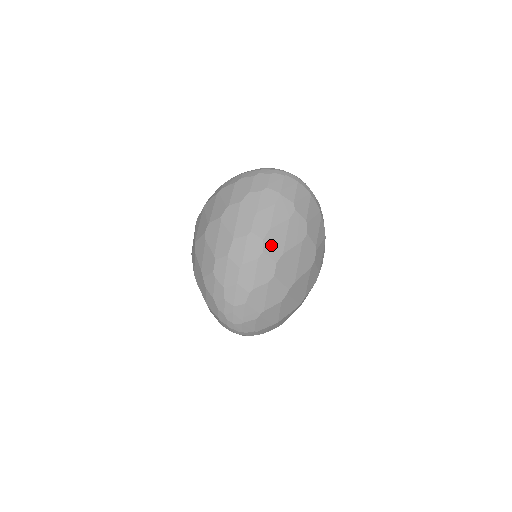
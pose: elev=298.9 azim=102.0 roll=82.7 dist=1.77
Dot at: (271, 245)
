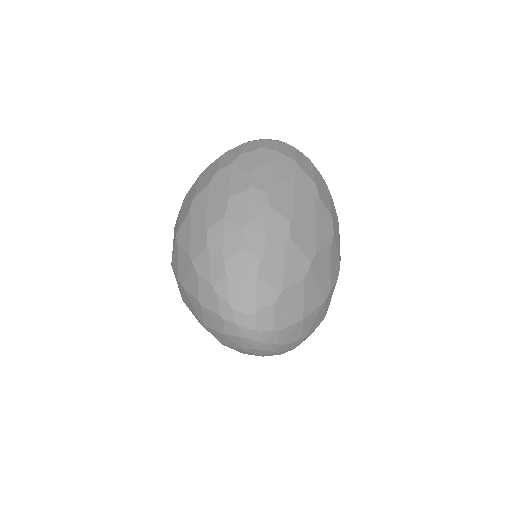
Dot at: (279, 200)
